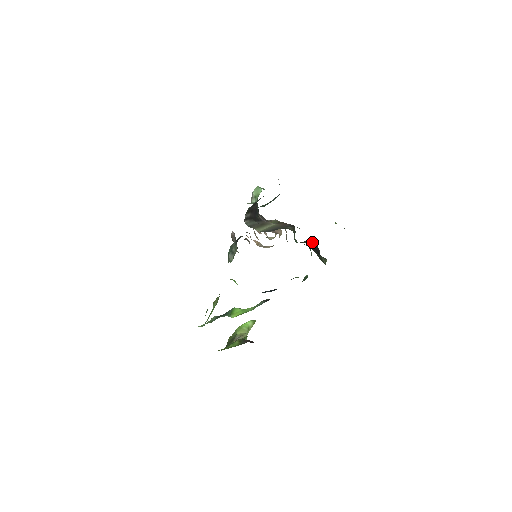
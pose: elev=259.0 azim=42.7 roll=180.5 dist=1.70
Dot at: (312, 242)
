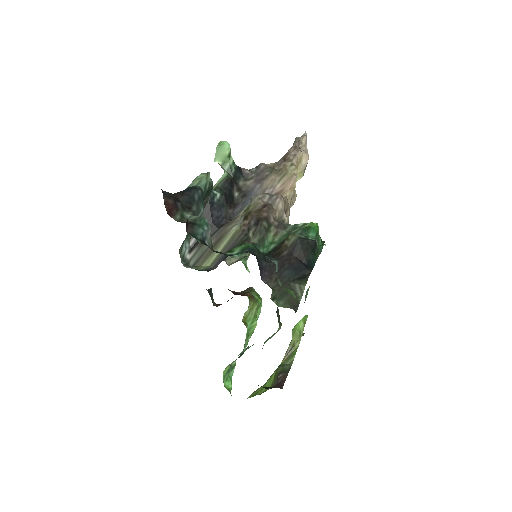
Dot at: (291, 242)
